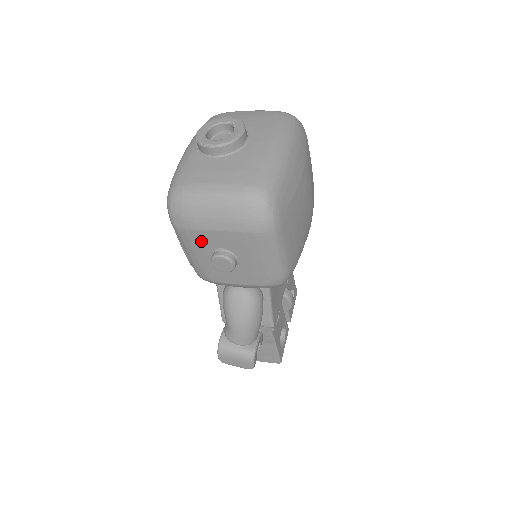
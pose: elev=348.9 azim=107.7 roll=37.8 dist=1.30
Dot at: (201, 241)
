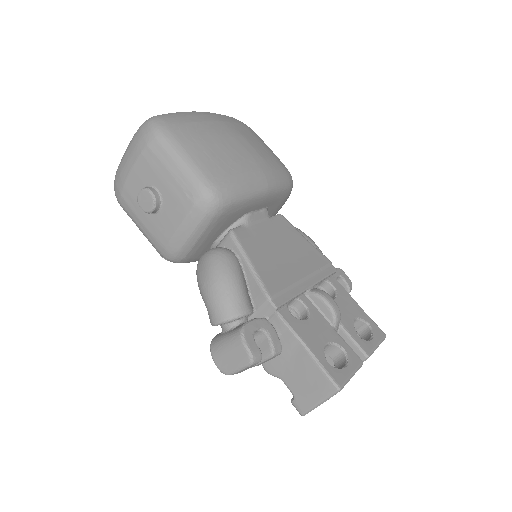
Dot at: (132, 196)
